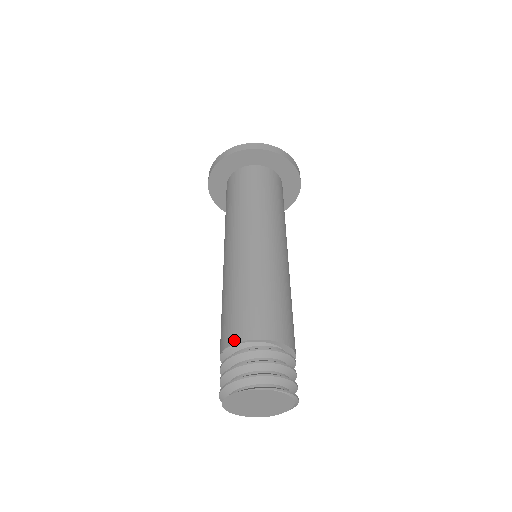
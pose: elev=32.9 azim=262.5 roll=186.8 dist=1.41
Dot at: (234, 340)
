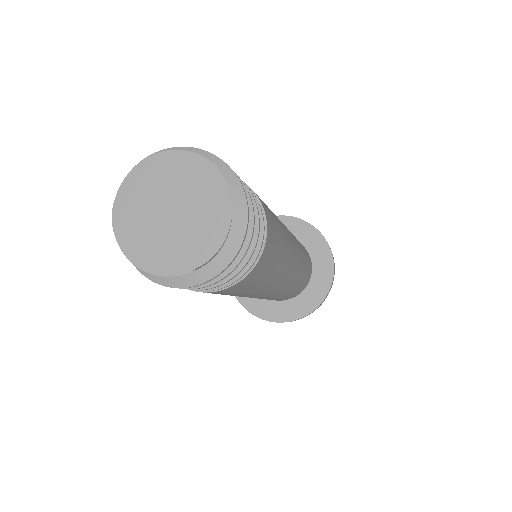
Dot at: occluded
